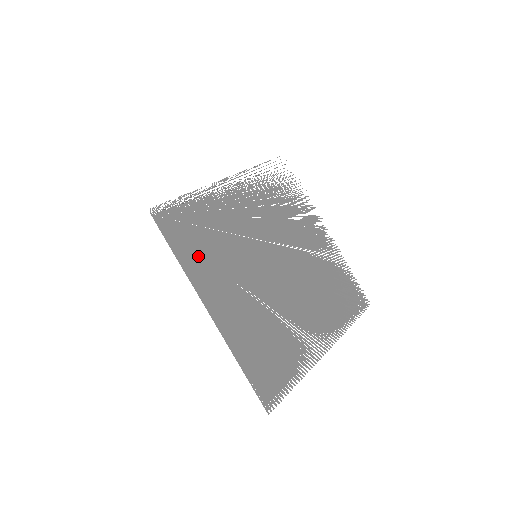
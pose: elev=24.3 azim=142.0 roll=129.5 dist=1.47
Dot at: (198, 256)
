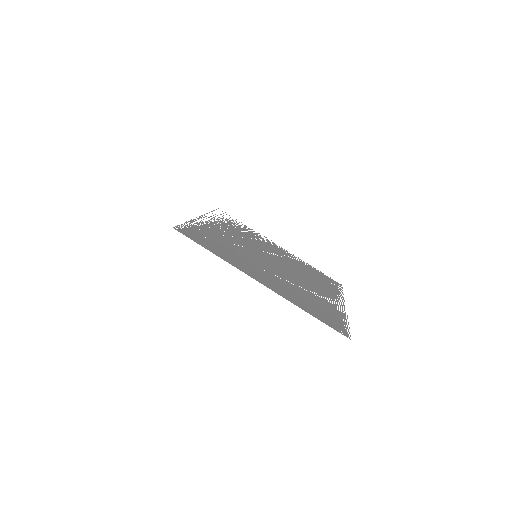
Dot at: (224, 254)
